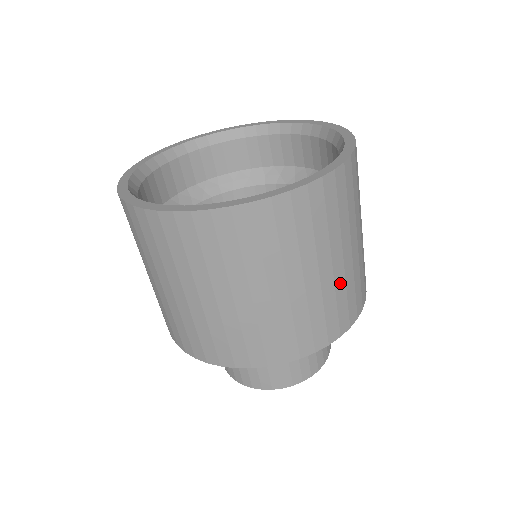
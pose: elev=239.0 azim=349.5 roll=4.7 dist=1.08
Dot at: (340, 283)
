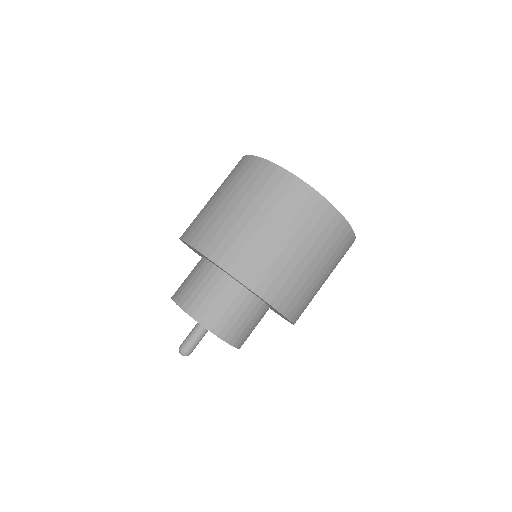
Dot at: (303, 279)
